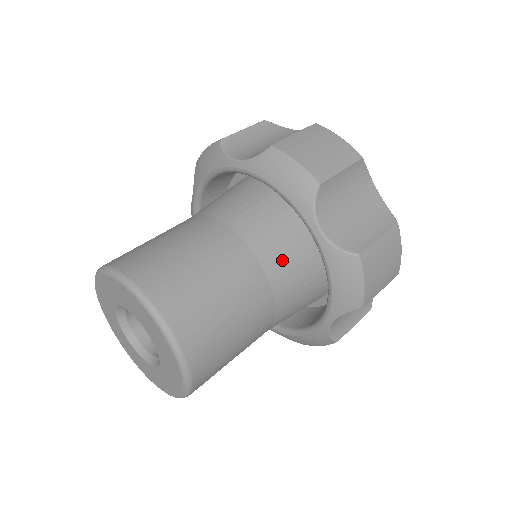
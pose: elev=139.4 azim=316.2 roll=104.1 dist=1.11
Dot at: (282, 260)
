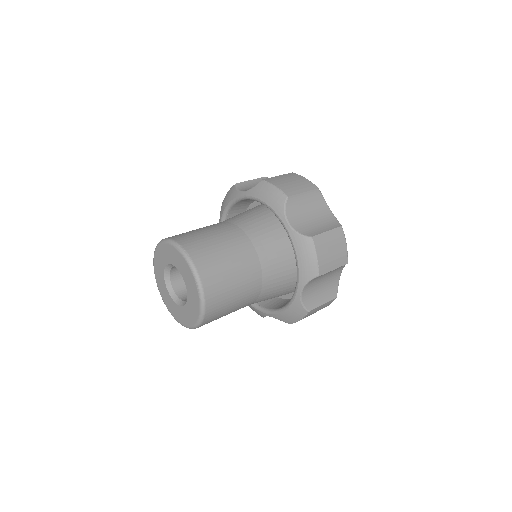
Dot at: (272, 289)
